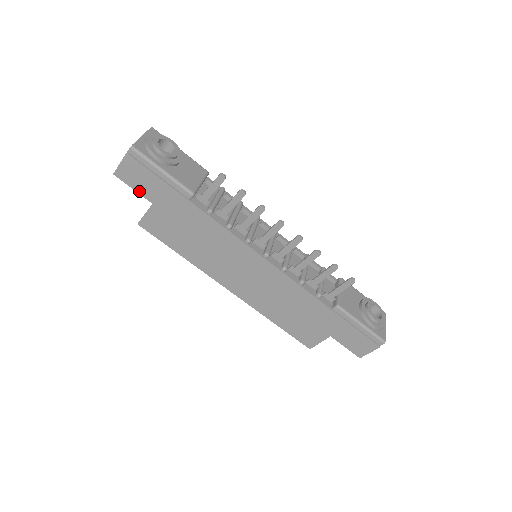
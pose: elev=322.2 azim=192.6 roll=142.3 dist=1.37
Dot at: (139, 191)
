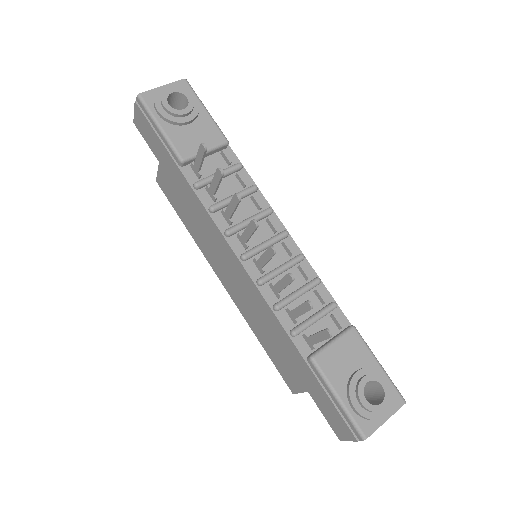
Dot at: (150, 145)
